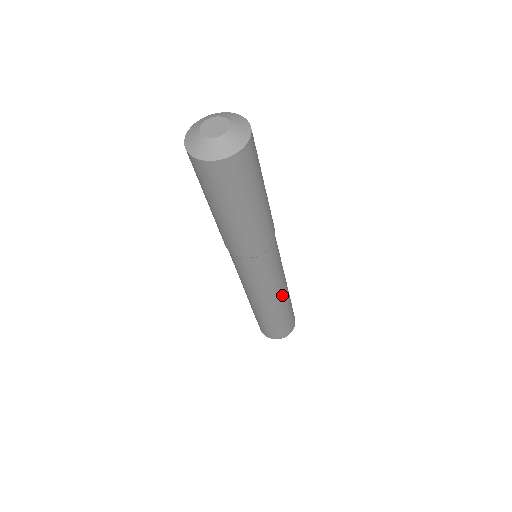
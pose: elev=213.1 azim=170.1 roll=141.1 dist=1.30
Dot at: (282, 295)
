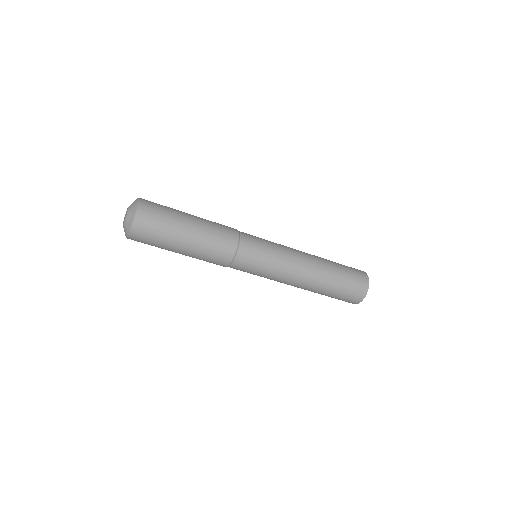
Dot at: (304, 274)
